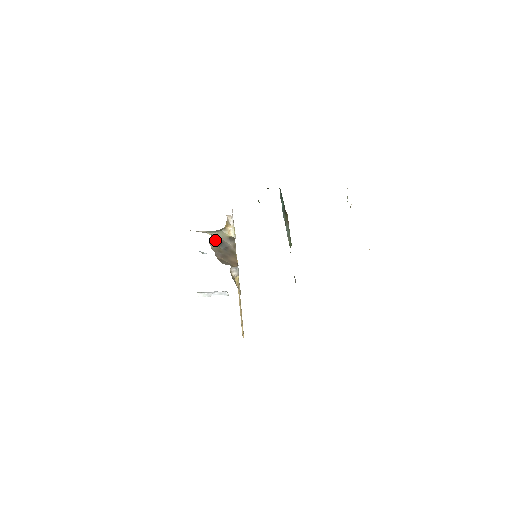
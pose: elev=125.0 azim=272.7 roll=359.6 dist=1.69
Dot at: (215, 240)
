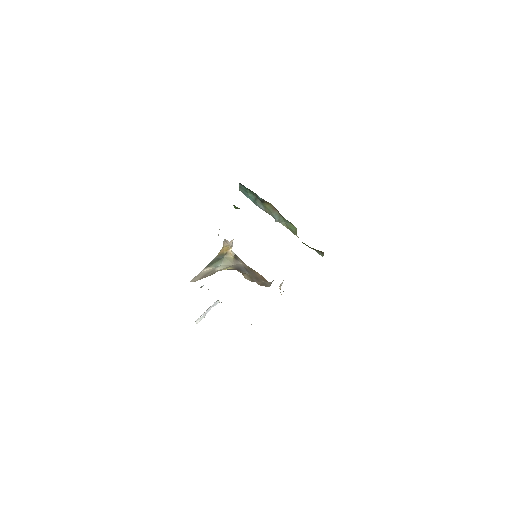
Dot at: (238, 271)
